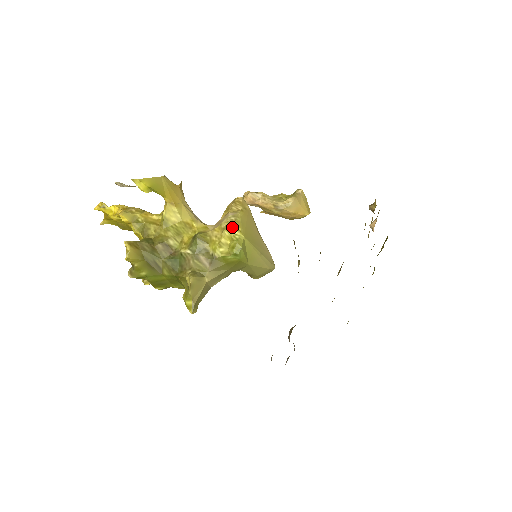
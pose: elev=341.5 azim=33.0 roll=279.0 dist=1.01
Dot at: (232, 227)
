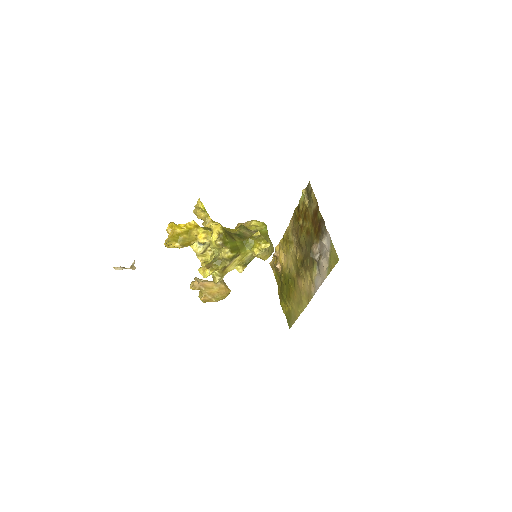
Dot at: (255, 220)
